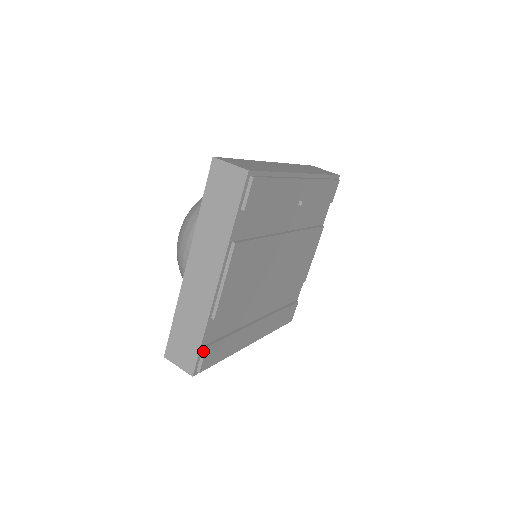
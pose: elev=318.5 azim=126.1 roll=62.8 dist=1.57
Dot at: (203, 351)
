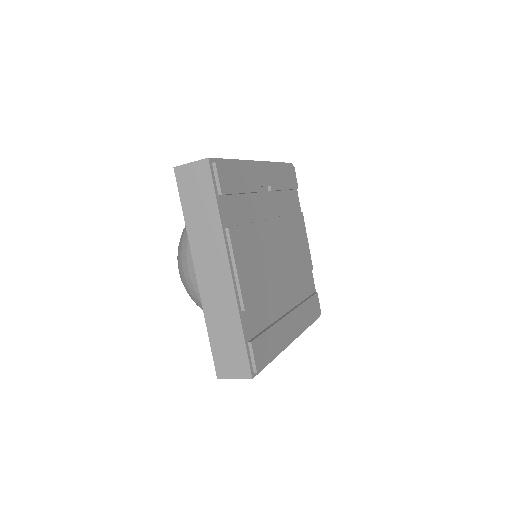
Dot at: (250, 348)
